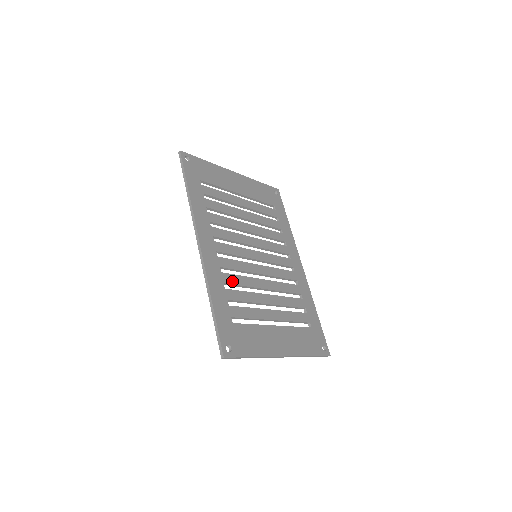
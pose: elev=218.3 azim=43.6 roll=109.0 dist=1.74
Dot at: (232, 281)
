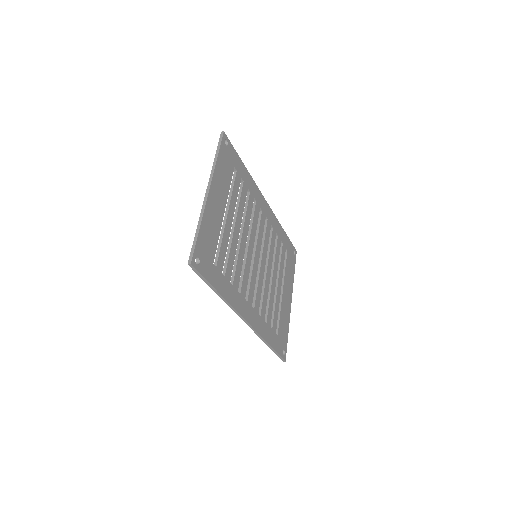
Dot at: (265, 309)
